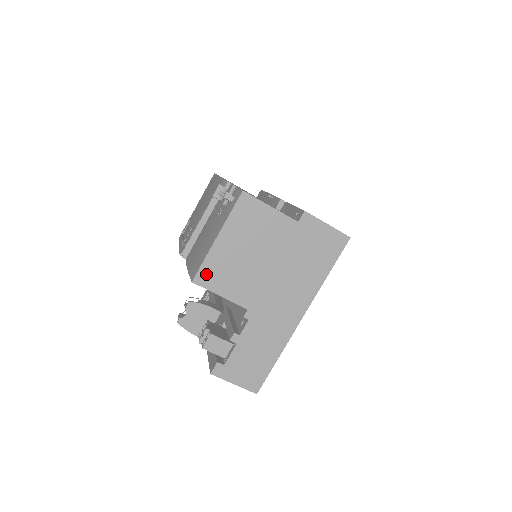
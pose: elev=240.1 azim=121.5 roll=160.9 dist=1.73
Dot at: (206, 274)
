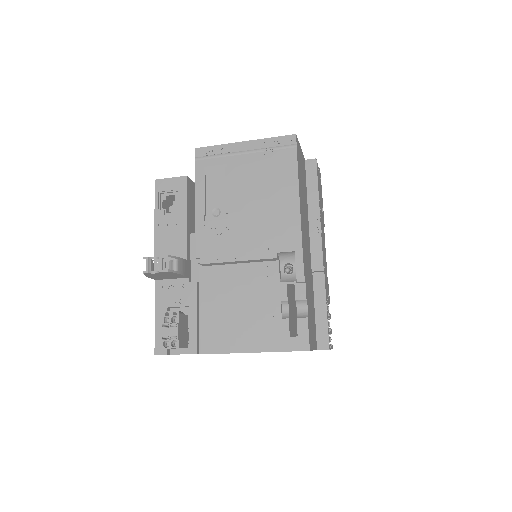
Dot at: occluded
